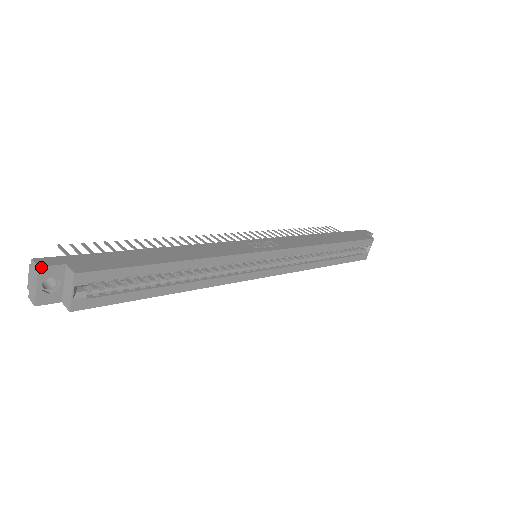
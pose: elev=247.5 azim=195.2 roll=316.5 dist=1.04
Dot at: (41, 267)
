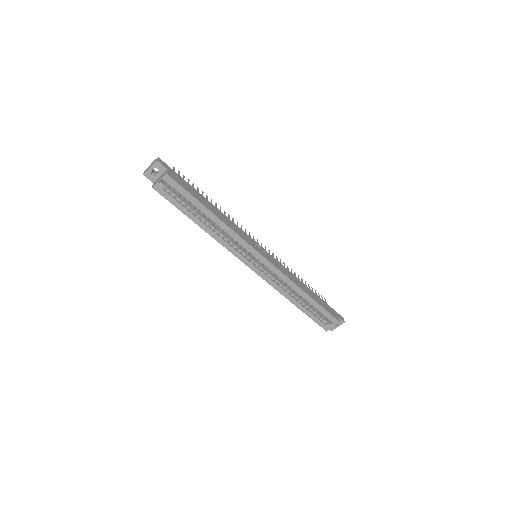
Dot at: (158, 161)
